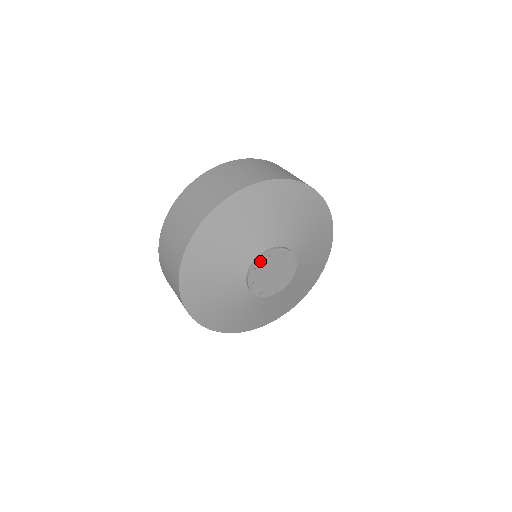
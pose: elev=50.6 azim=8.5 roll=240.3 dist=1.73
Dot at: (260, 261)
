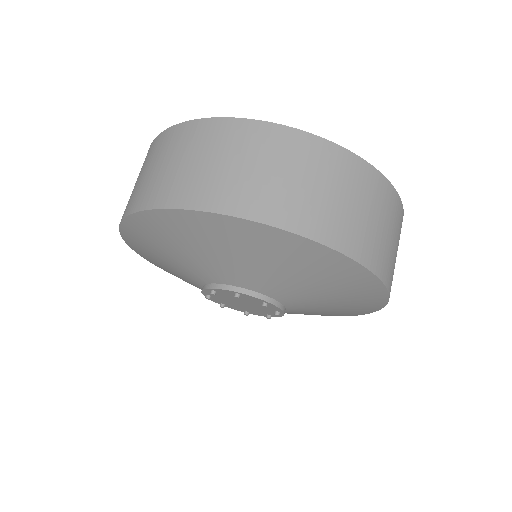
Dot at: (207, 292)
